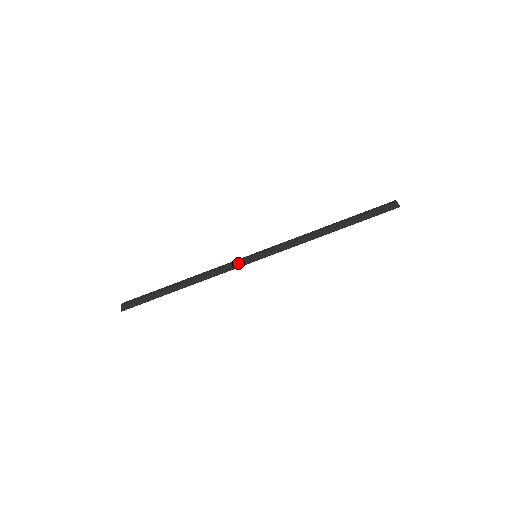
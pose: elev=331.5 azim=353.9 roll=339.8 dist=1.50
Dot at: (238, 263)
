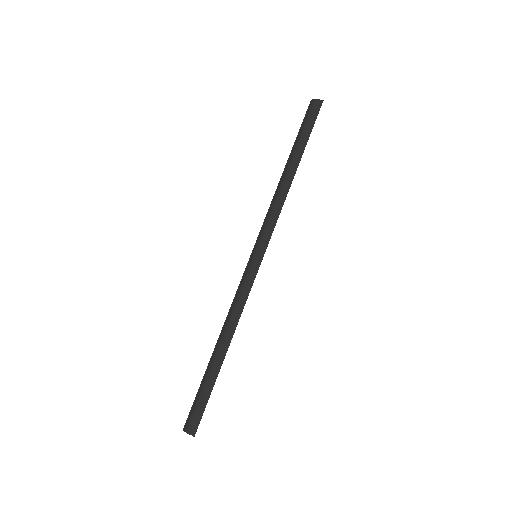
Dot at: (249, 278)
